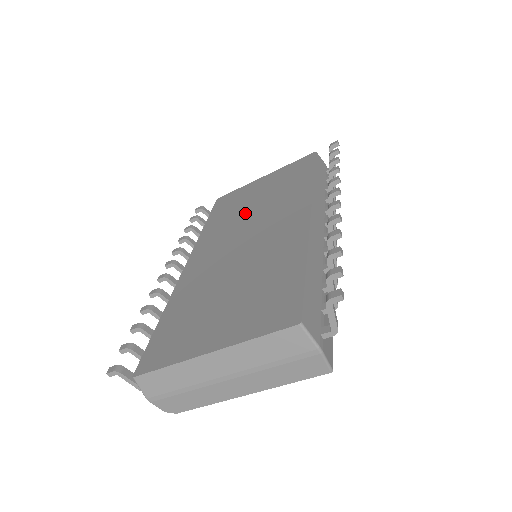
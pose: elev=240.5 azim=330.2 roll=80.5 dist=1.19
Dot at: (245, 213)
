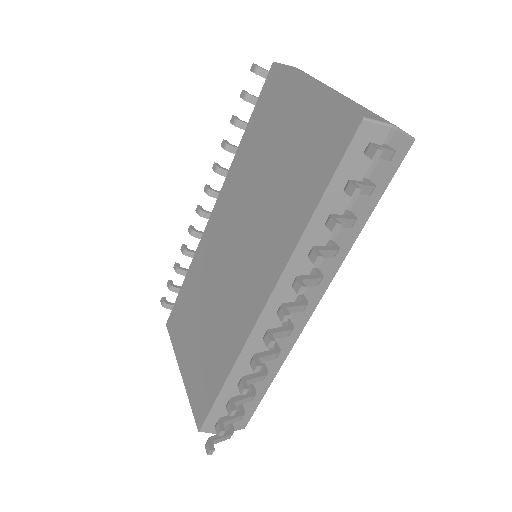
Dot at: (257, 185)
